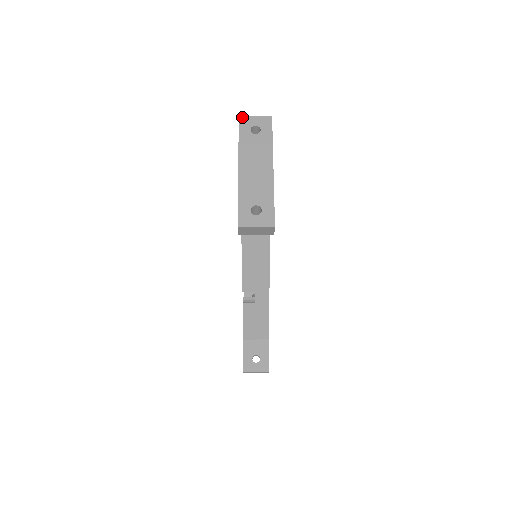
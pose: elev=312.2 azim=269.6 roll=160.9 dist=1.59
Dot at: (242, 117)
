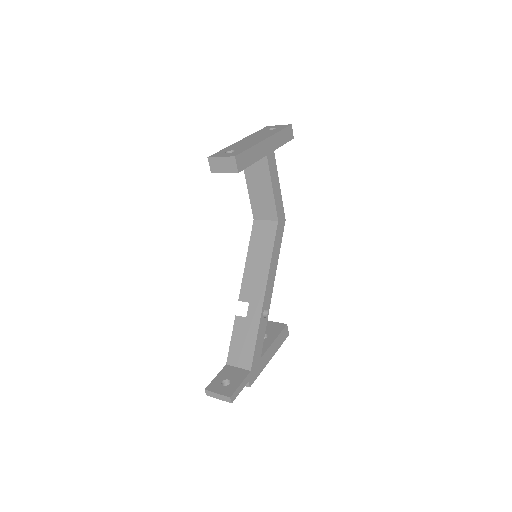
Dot at: (269, 126)
